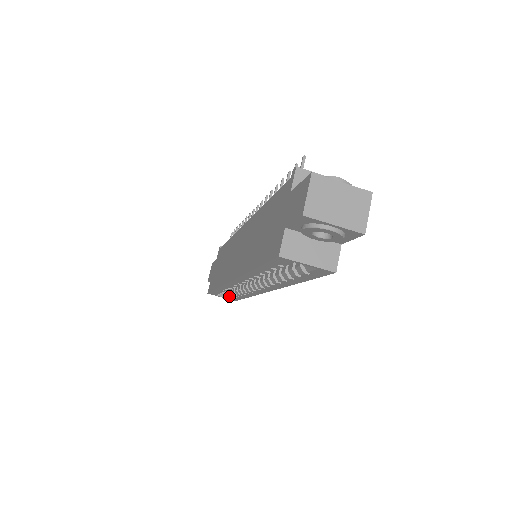
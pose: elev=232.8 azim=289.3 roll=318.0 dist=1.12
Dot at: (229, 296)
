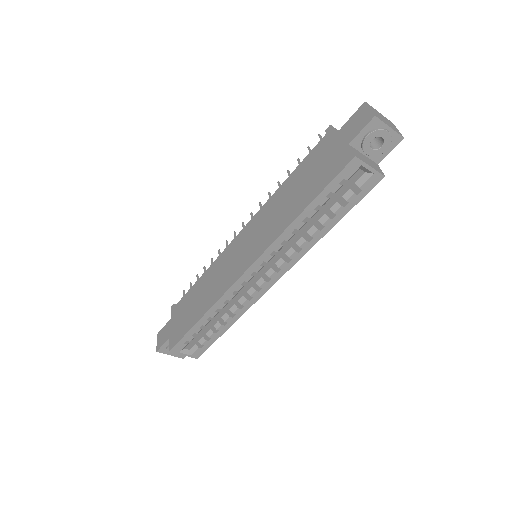
Dot at: (195, 347)
